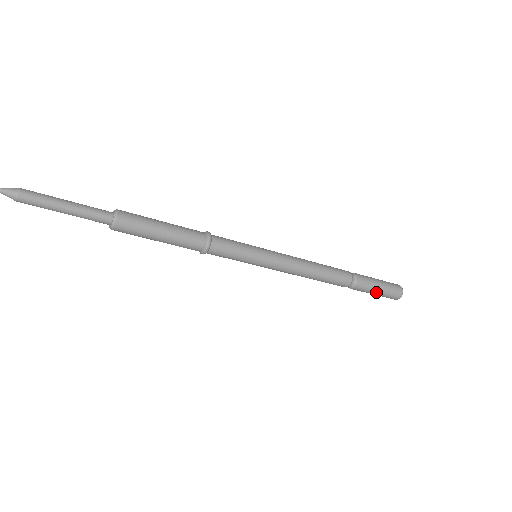
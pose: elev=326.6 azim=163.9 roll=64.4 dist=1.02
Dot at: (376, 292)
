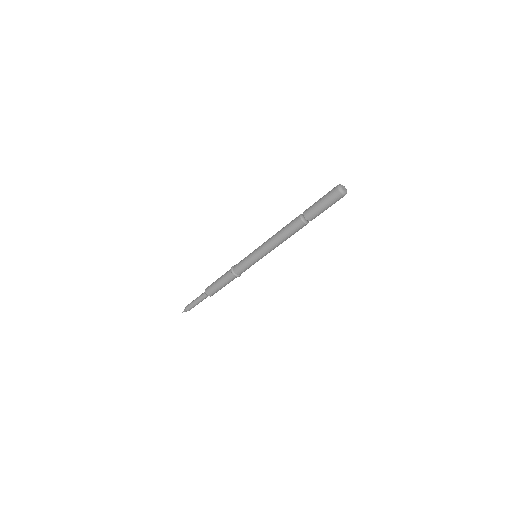
Dot at: (320, 205)
